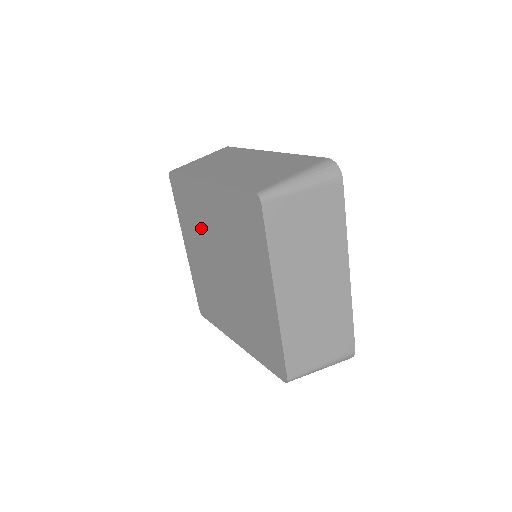
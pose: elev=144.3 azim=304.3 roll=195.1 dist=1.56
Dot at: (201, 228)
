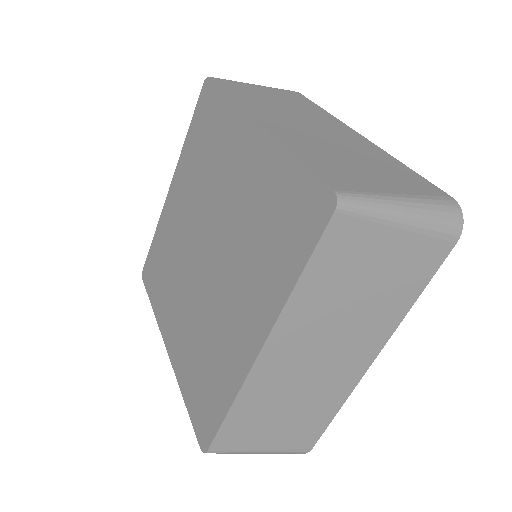
Dot at: (175, 258)
